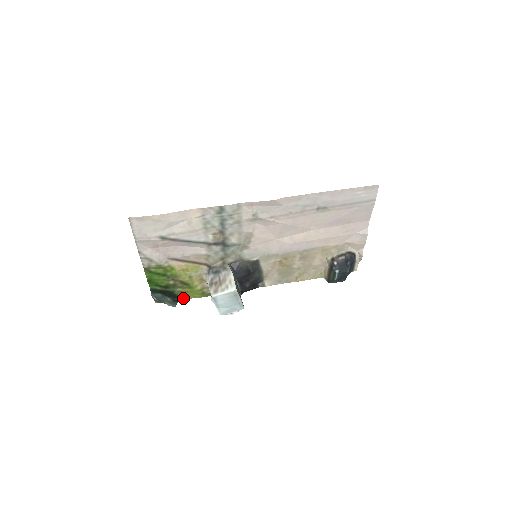
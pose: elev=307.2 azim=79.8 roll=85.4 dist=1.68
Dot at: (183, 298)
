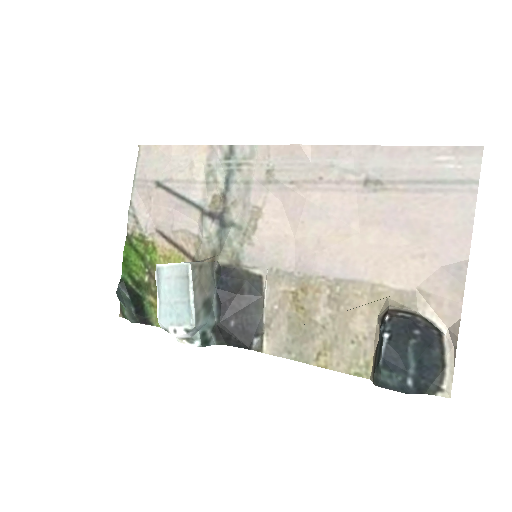
Dot at: (150, 319)
